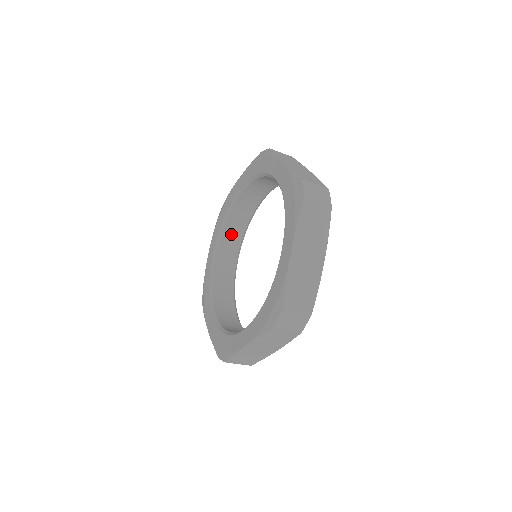
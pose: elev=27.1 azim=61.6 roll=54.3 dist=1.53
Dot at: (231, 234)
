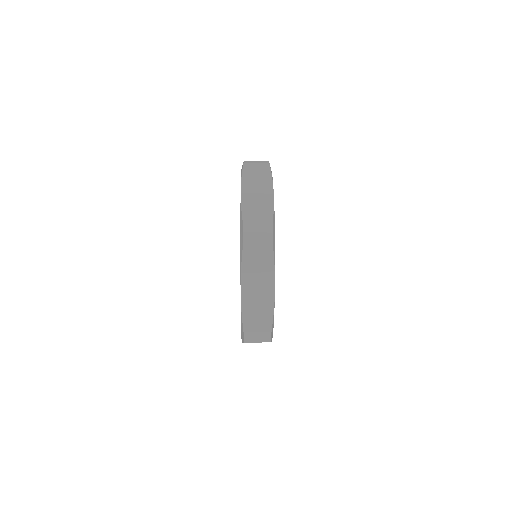
Dot at: occluded
